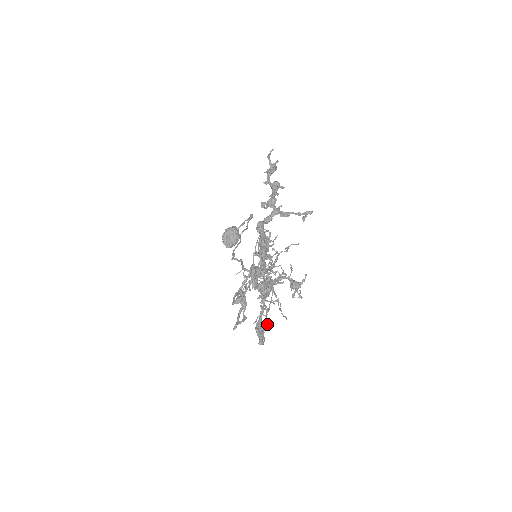
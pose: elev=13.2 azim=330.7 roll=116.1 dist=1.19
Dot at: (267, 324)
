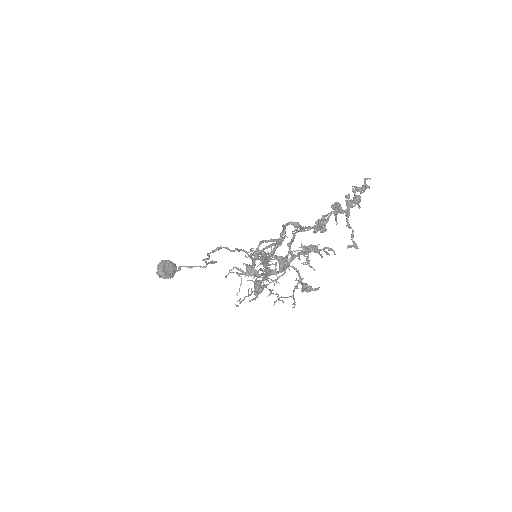
Dot at: (238, 305)
